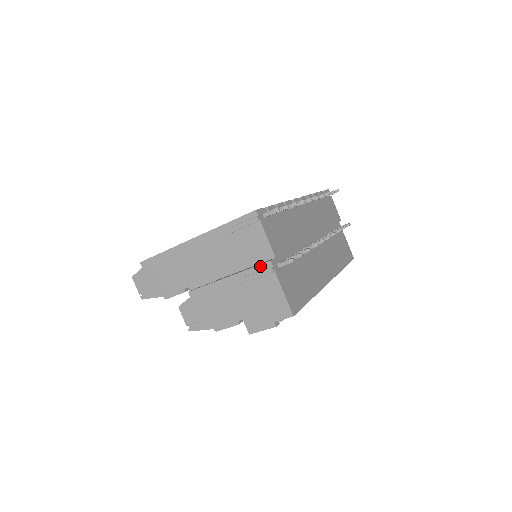
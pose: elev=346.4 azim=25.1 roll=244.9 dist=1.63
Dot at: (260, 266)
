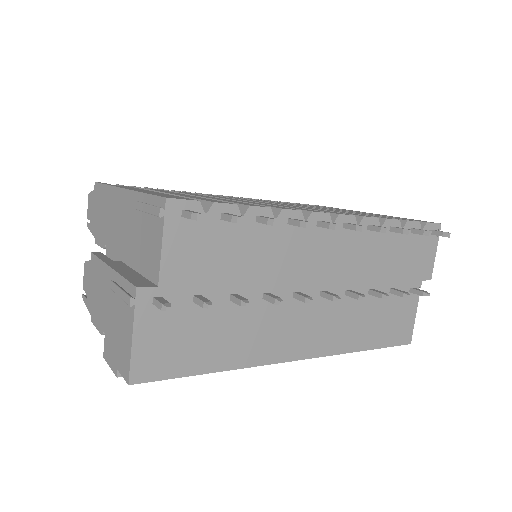
Dot at: (129, 284)
